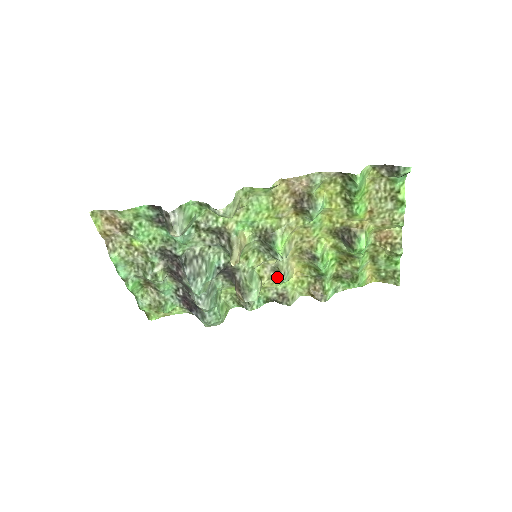
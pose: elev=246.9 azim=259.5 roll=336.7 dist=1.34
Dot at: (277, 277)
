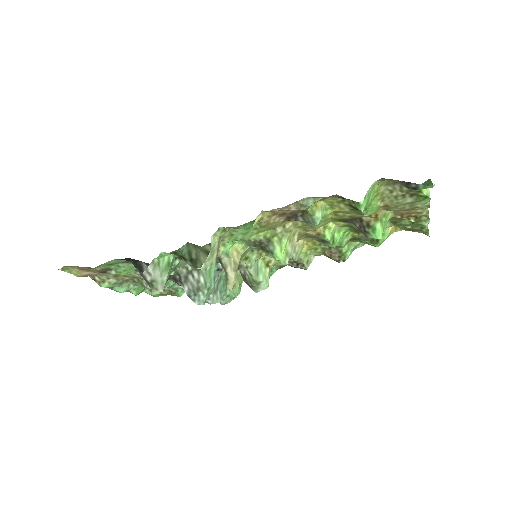
Dot at: occluded
